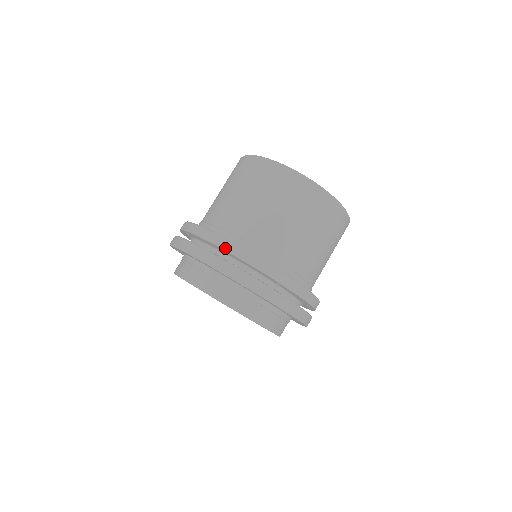
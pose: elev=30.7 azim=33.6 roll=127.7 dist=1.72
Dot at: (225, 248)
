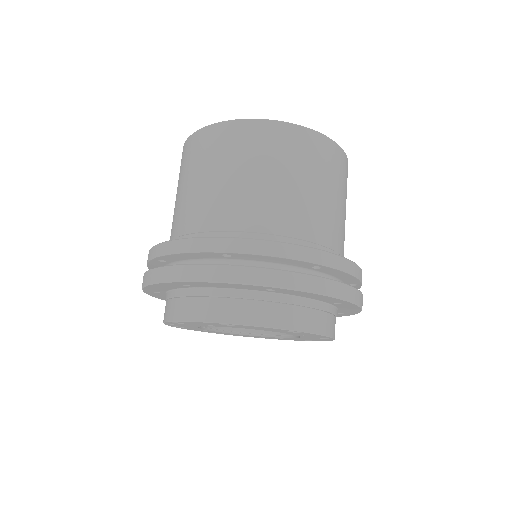
Dot at: (155, 255)
